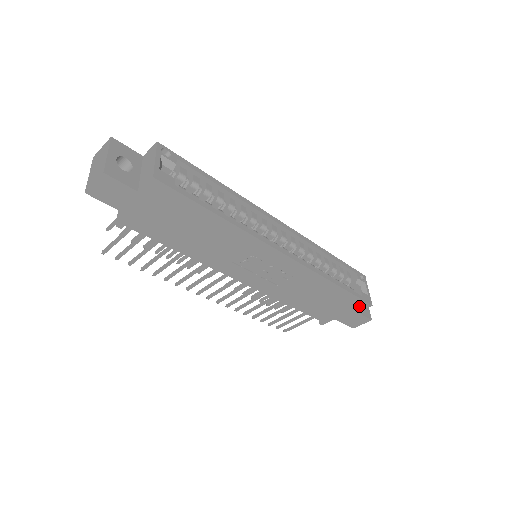
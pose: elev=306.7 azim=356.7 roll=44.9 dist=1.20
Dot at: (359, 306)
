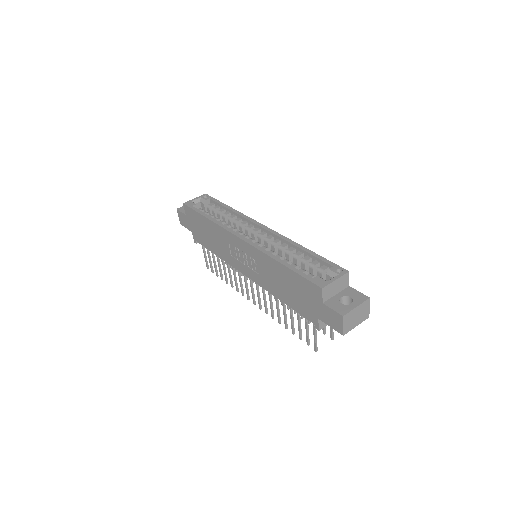
Dot at: (315, 292)
